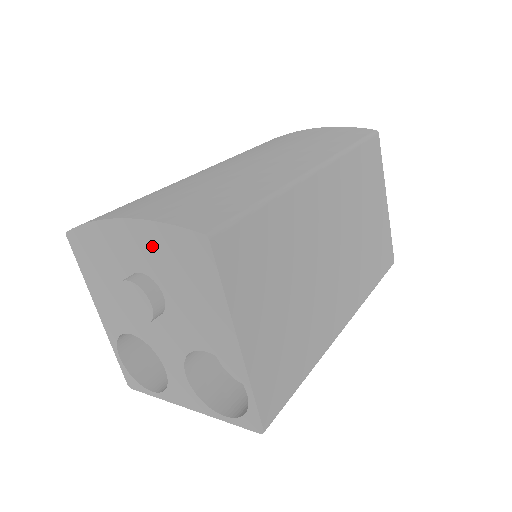
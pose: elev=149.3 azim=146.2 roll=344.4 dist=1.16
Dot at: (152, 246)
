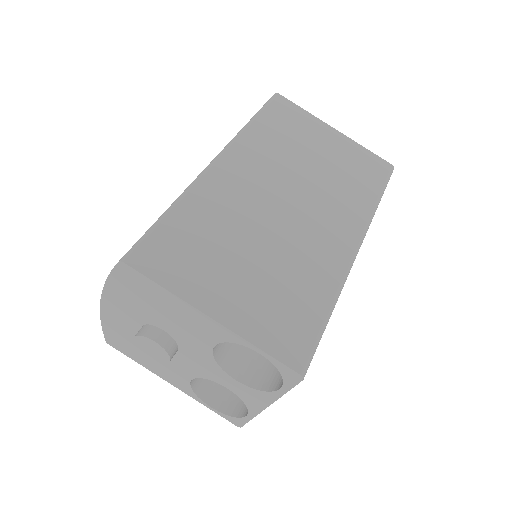
Dot at: (123, 301)
